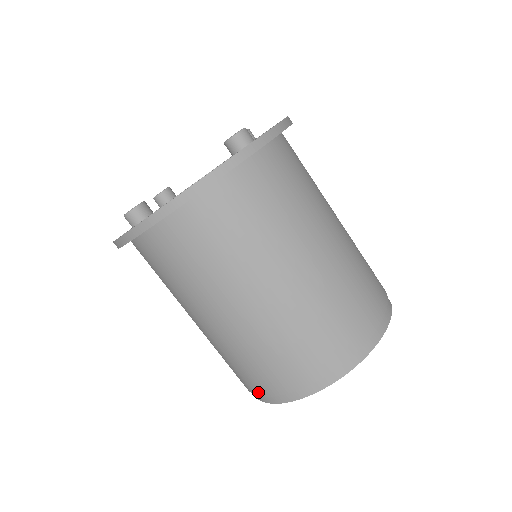
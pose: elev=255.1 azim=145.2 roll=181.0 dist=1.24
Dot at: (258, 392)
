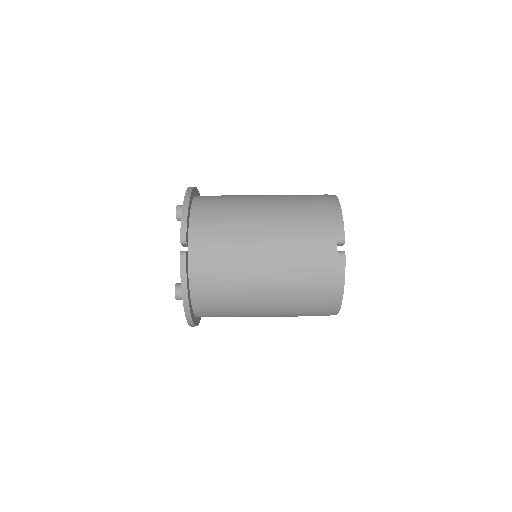
Dot at: occluded
